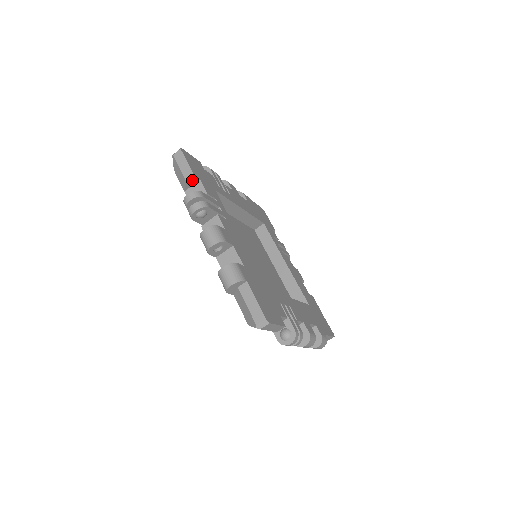
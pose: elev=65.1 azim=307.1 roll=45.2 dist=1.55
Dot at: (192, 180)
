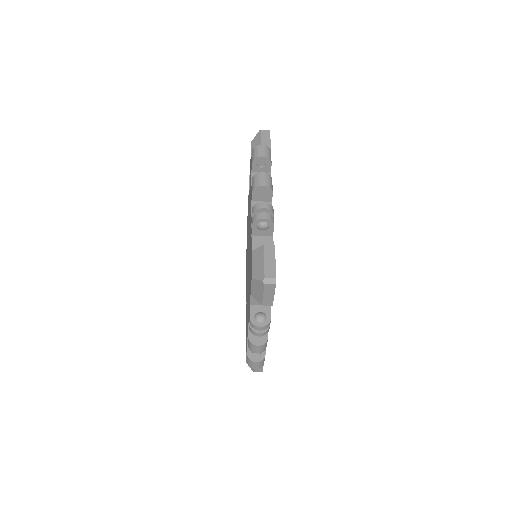
Dot at: occluded
